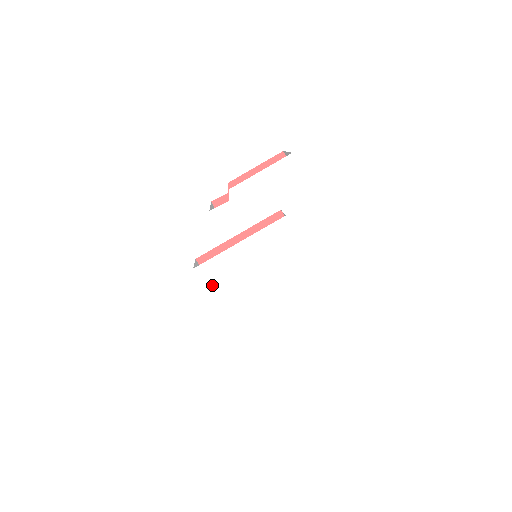
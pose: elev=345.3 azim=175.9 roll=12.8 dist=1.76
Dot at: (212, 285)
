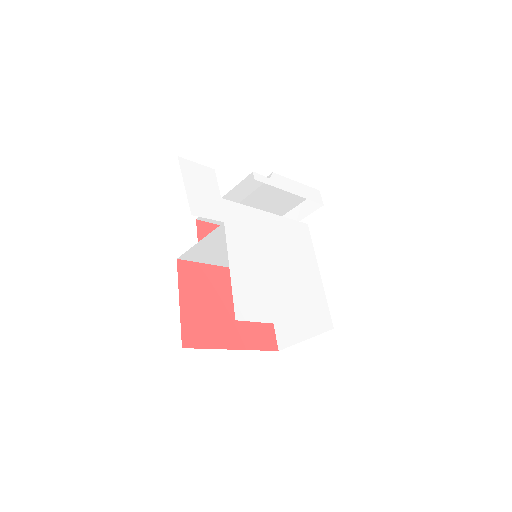
Dot at: (232, 226)
